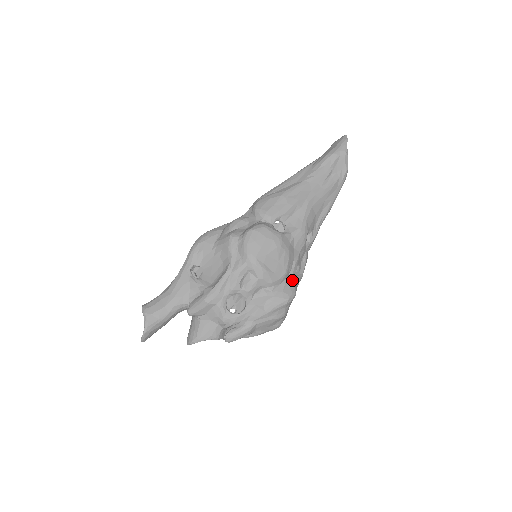
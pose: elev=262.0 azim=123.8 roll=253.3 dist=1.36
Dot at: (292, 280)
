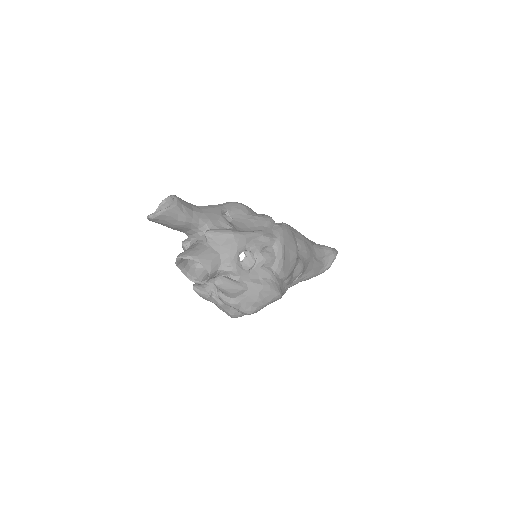
Dot at: (284, 287)
